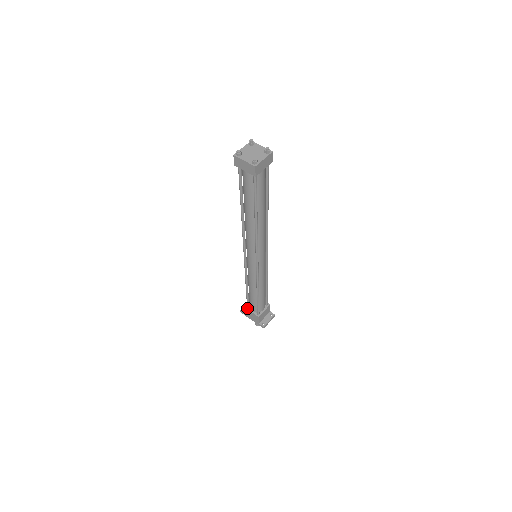
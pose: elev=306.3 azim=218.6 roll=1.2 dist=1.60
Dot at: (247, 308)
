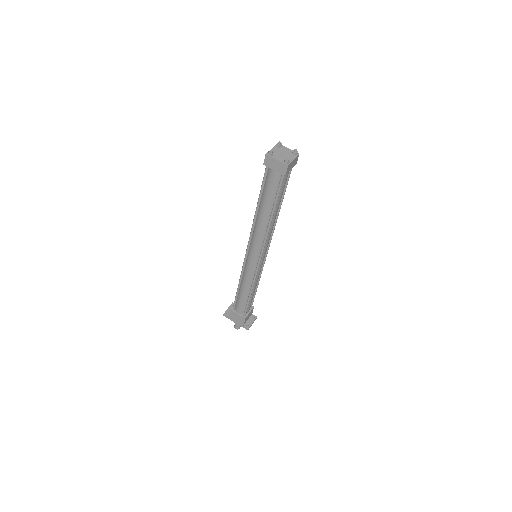
Dot at: (233, 310)
